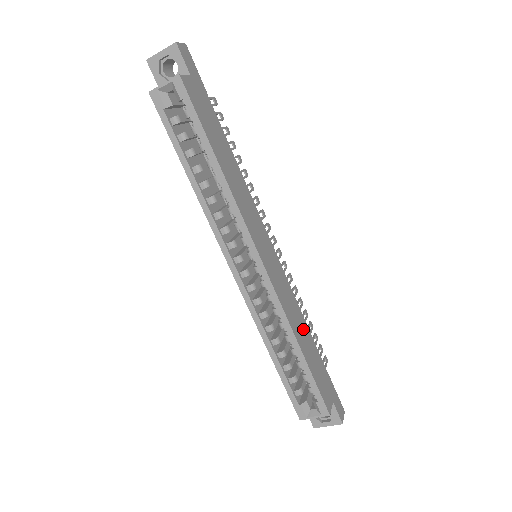
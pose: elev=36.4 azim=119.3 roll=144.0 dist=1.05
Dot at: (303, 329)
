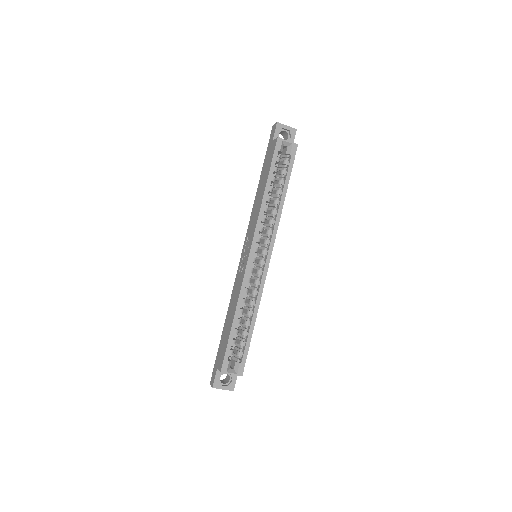
Dot at: occluded
